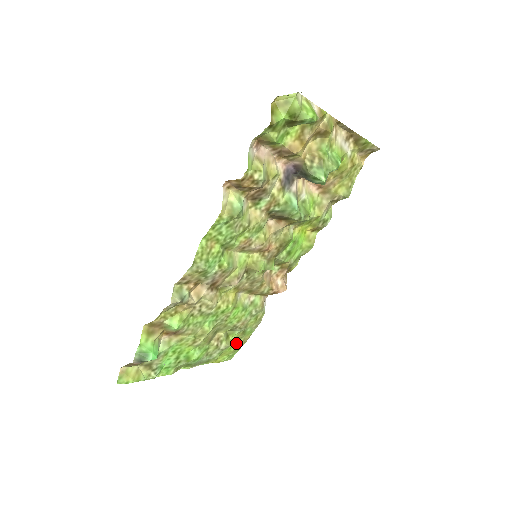
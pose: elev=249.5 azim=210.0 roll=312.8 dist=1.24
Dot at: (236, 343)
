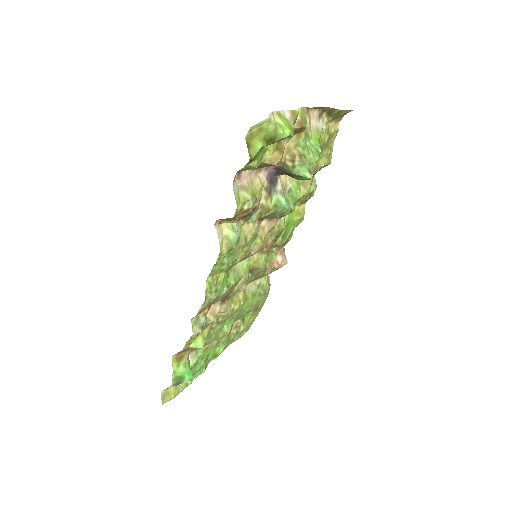
Dot at: (251, 319)
